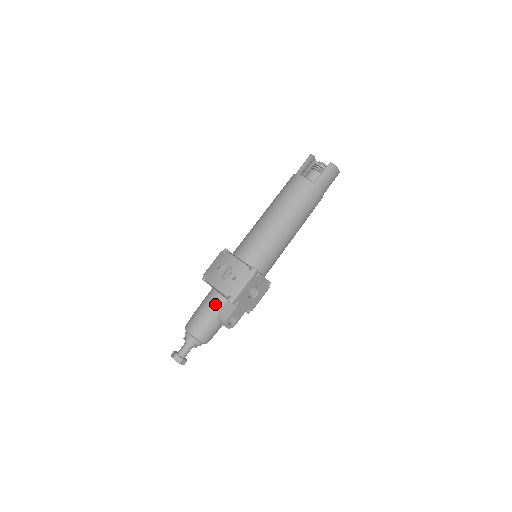
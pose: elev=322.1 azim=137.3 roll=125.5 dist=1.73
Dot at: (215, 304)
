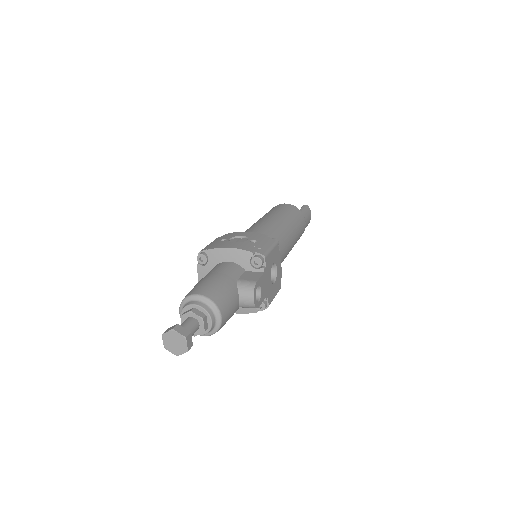
Dot at: (231, 270)
